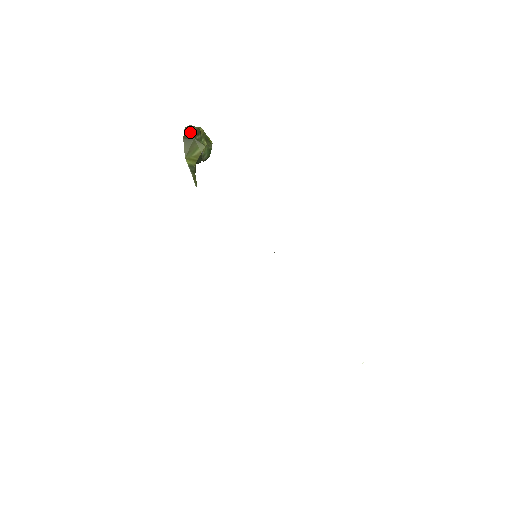
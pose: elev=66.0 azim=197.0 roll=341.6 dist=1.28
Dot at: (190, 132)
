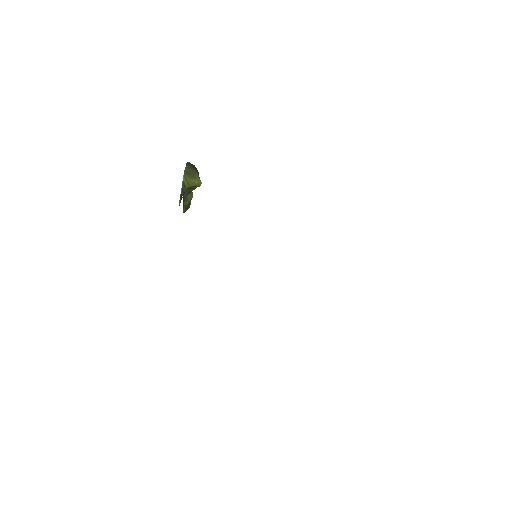
Dot at: (193, 165)
